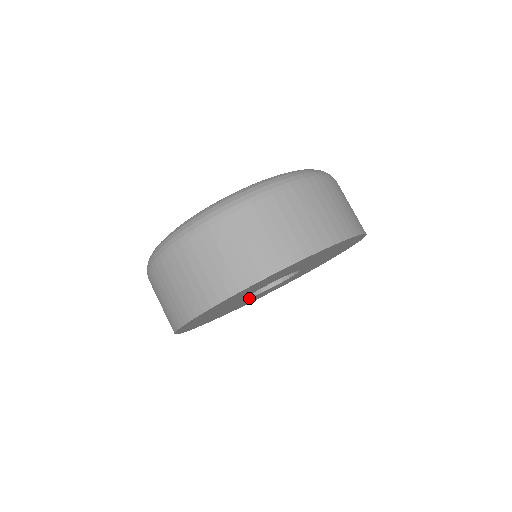
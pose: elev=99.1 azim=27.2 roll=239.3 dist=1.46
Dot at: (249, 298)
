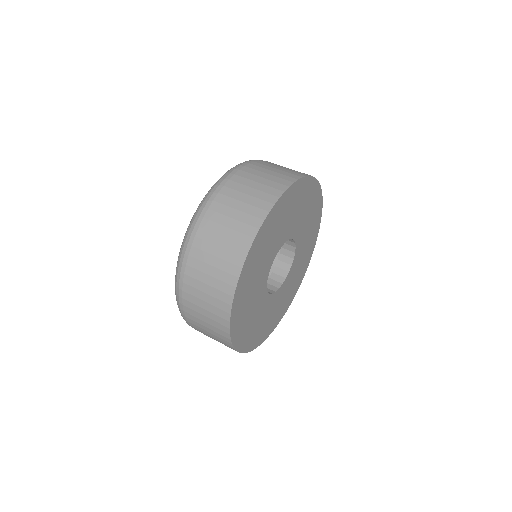
Dot at: (266, 284)
